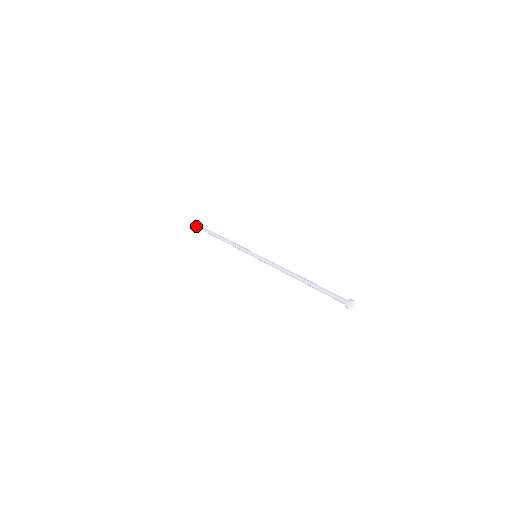
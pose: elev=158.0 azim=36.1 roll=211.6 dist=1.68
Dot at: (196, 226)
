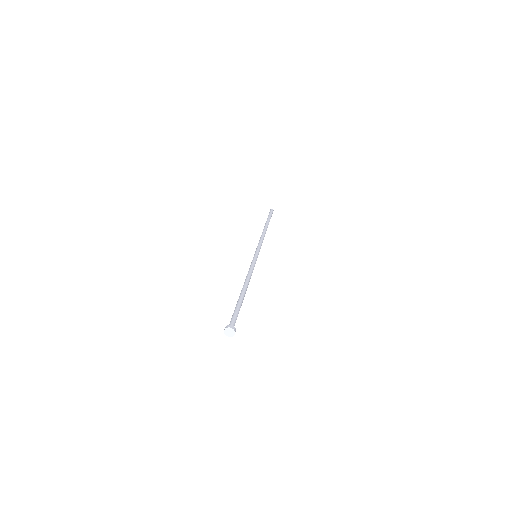
Dot at: (269, 213)
